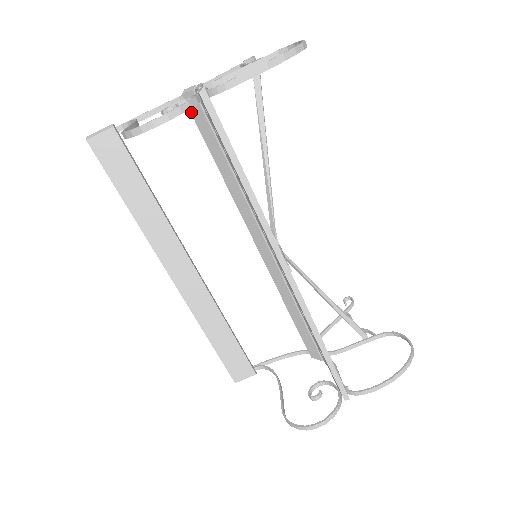
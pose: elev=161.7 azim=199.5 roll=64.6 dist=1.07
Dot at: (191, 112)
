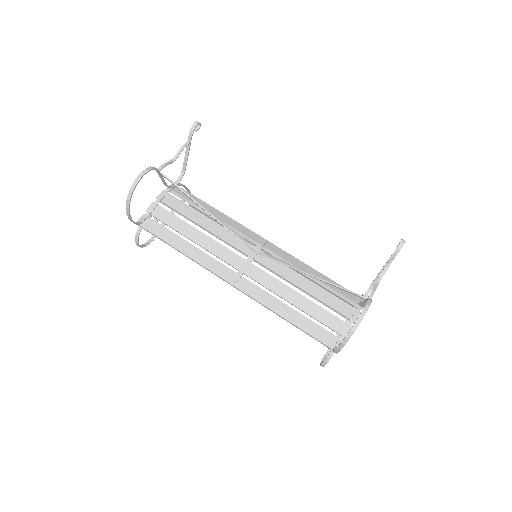
Dot at: occluded
